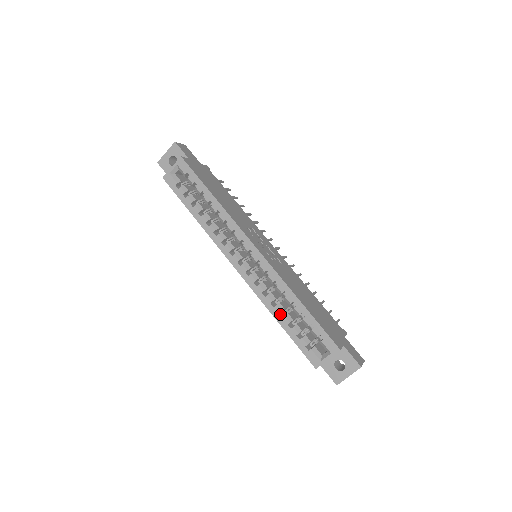
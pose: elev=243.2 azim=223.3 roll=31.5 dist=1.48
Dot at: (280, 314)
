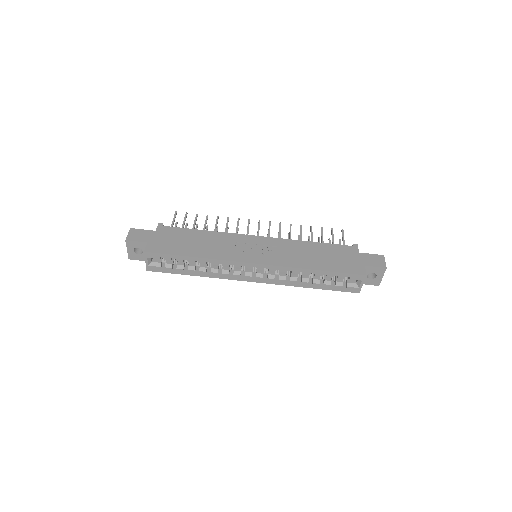
Dot at: (308, 283)
